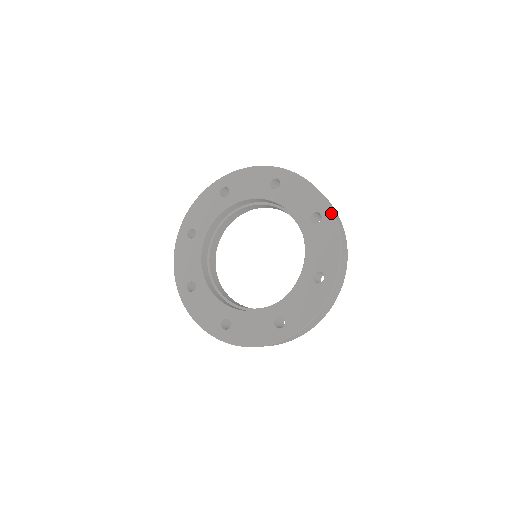
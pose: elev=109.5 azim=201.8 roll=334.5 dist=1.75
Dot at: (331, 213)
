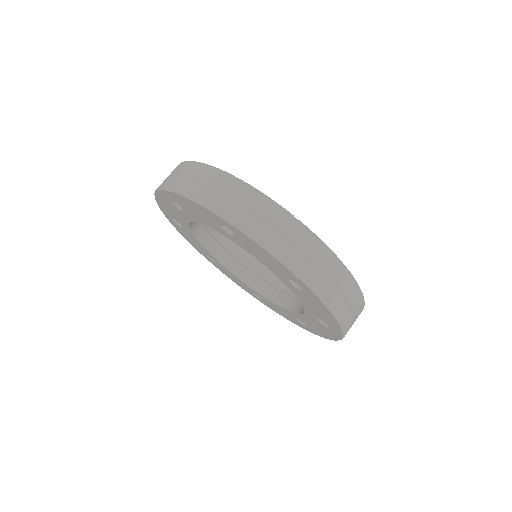
Dot at: (312, 293)
